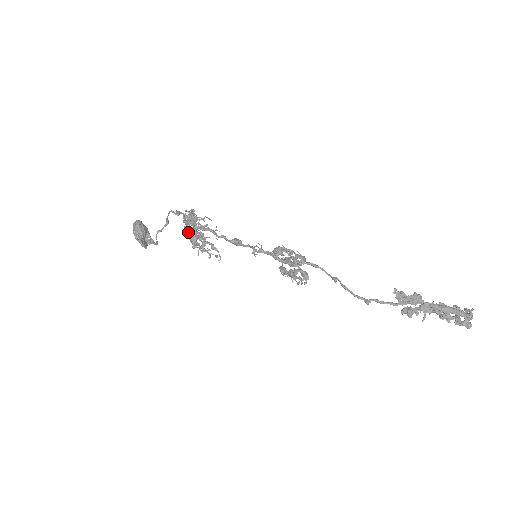
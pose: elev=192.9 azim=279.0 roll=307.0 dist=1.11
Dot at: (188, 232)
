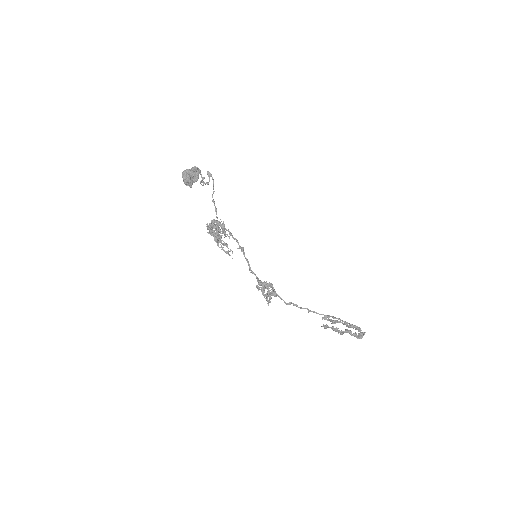
Dot at: occluded
